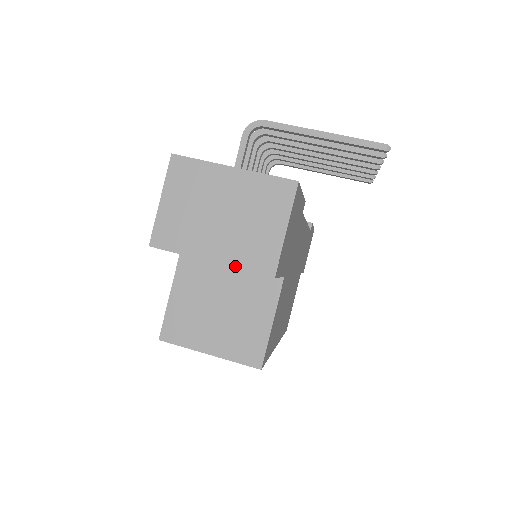
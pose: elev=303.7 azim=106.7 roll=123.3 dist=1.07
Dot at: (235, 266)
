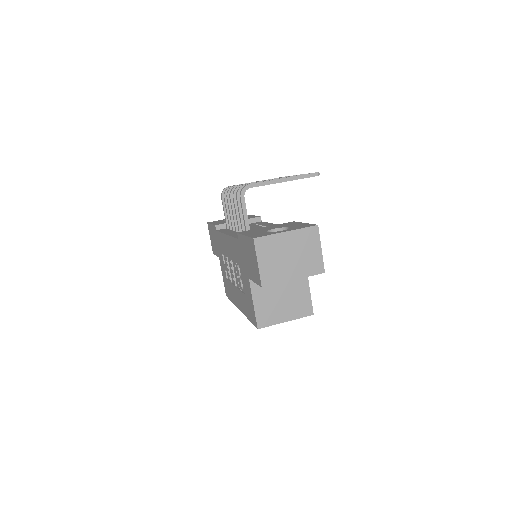
Dot at: (306, 276)
